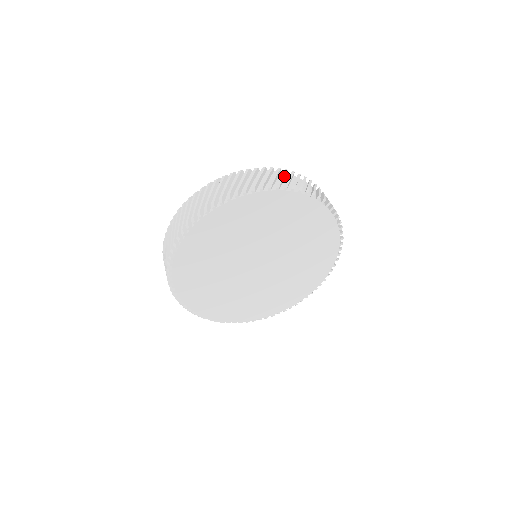
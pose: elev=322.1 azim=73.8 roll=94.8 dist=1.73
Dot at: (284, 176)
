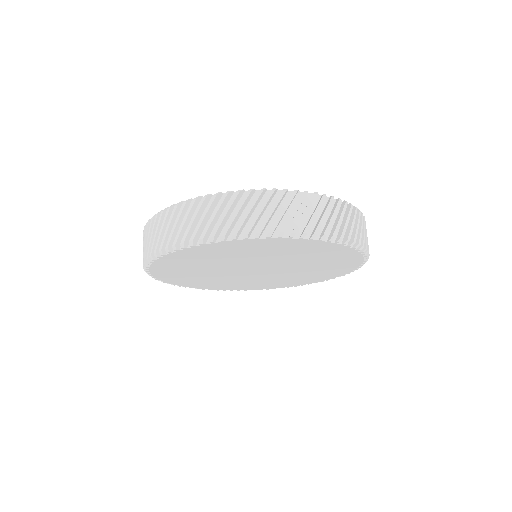
Dot at: (307, 211)
